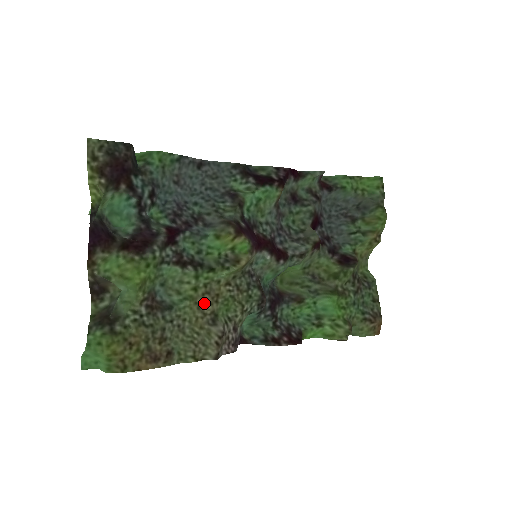
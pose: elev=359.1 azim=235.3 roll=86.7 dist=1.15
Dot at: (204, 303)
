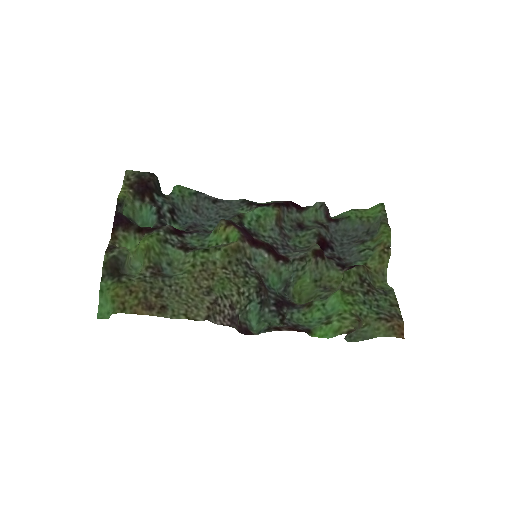
Dot at: (201, 278)
